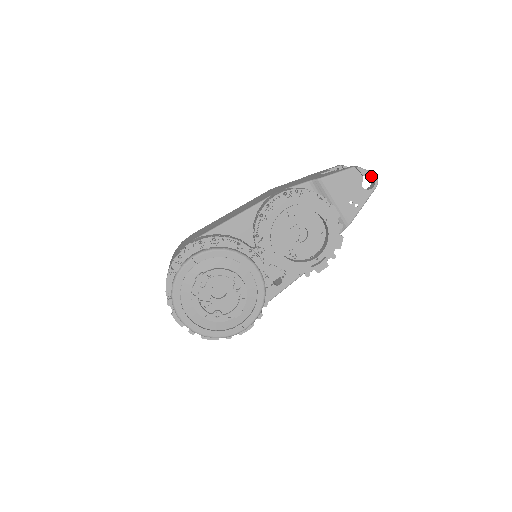
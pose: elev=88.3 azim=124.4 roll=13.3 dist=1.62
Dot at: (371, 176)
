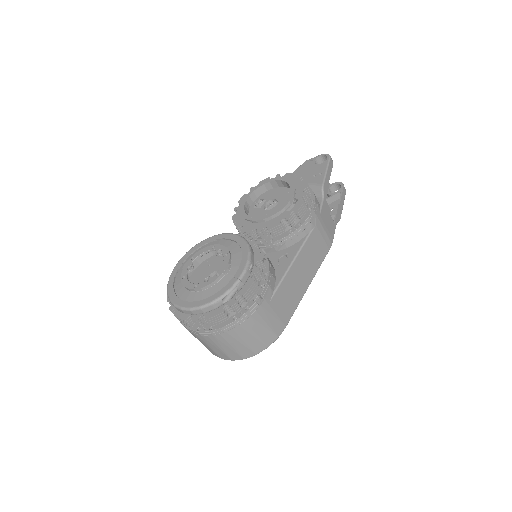
Dot at: (325, 159)
